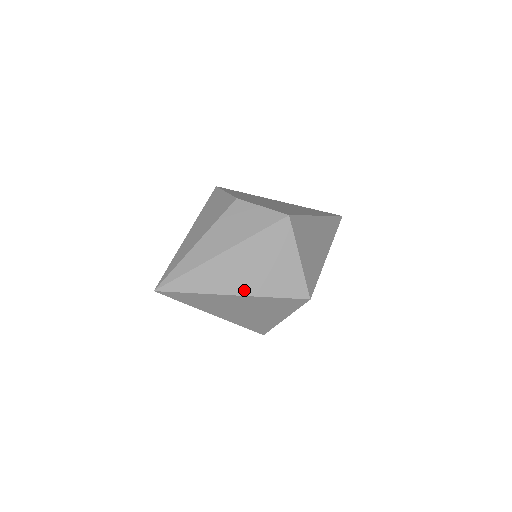
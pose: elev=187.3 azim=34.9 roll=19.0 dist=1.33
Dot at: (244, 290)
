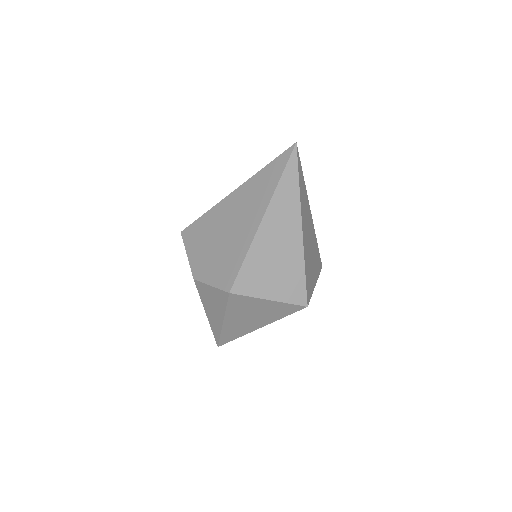
Dot at: (260, 325)
